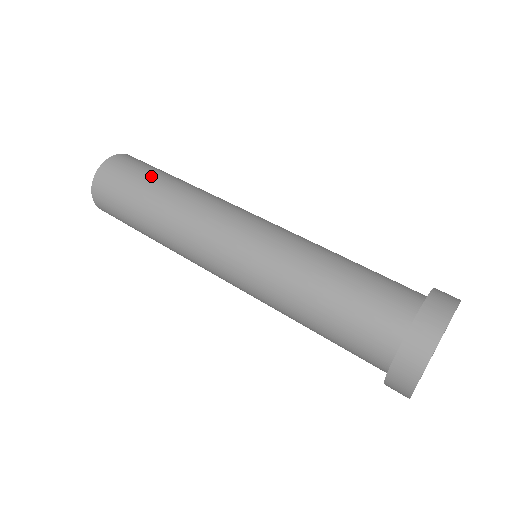
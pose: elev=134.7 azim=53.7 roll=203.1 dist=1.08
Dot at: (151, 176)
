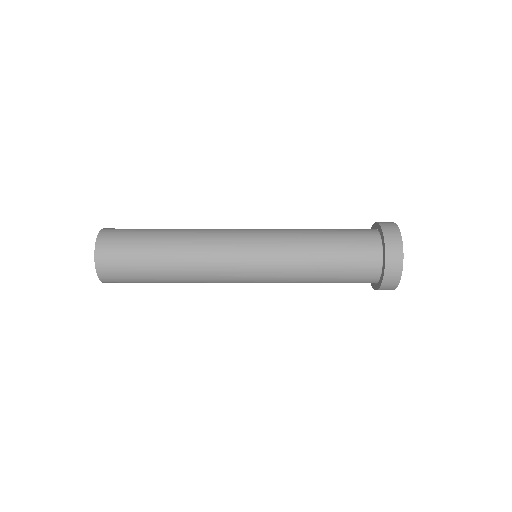
Dot at: (146, 241)
